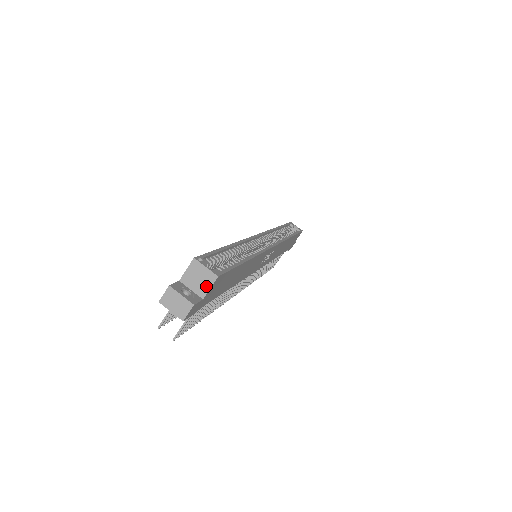
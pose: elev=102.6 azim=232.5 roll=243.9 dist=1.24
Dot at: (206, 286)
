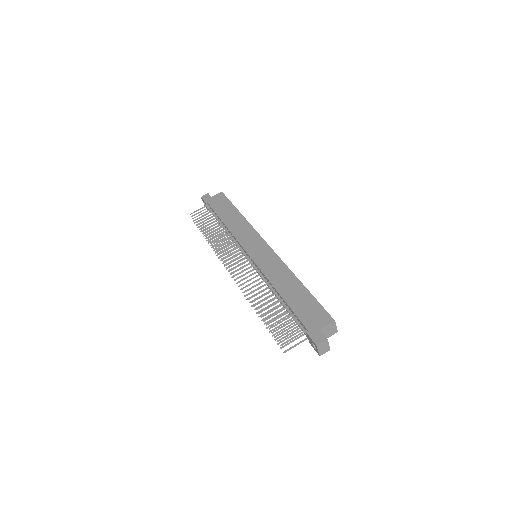
Dot at: (330, 335)
